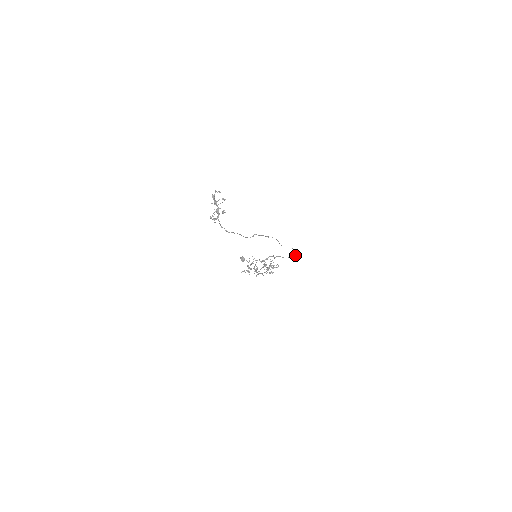
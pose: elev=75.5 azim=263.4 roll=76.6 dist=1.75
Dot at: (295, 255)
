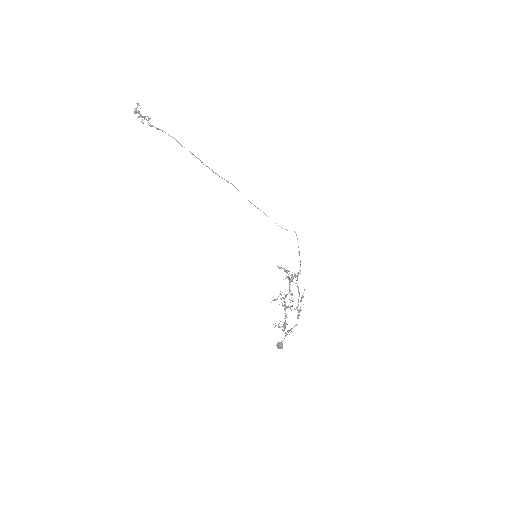
Dot at: occluded
